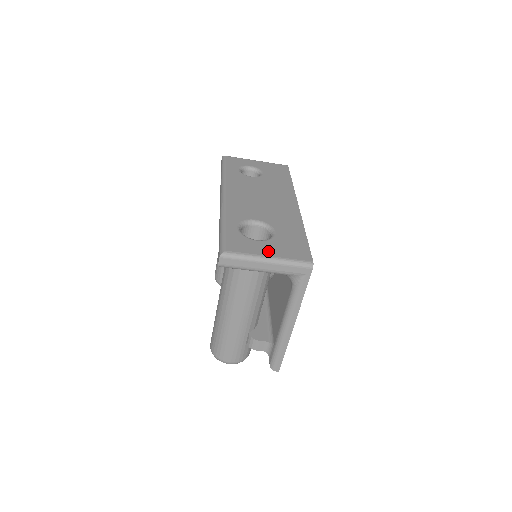
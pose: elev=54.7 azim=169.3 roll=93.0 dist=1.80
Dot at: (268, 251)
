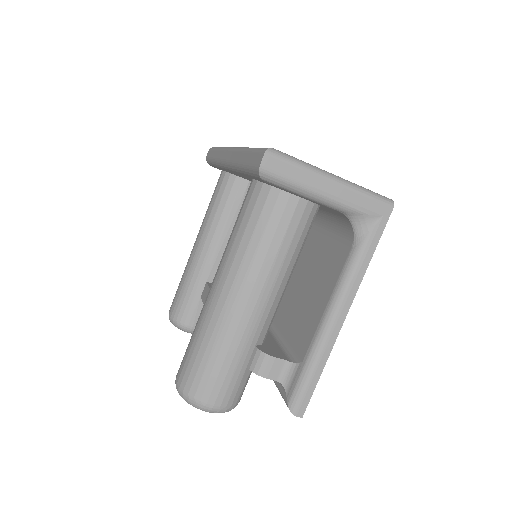
Dot at: occluded
